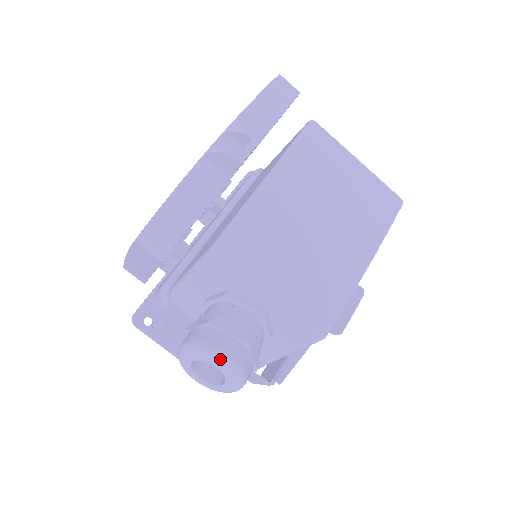
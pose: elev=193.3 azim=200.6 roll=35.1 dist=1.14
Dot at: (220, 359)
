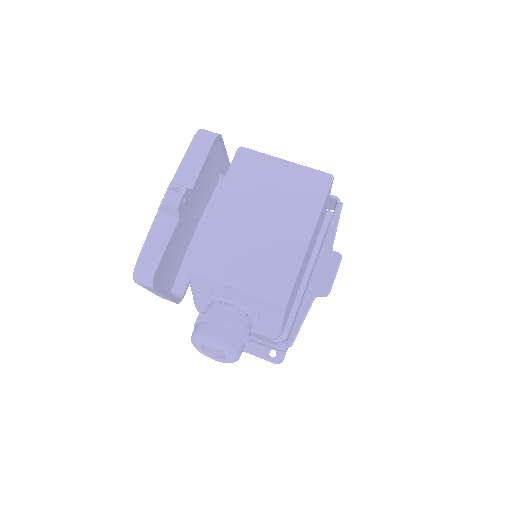
Dot at: (209, 340)
